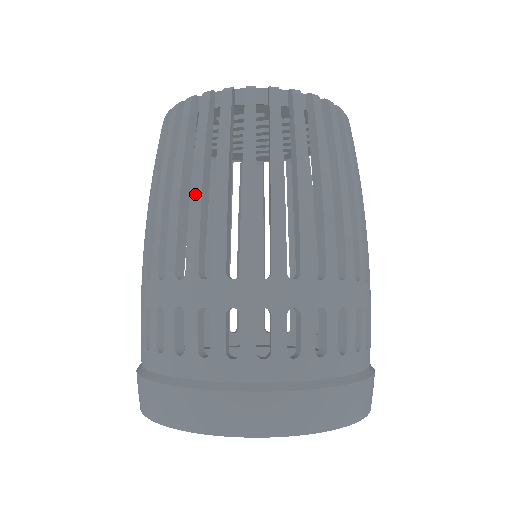
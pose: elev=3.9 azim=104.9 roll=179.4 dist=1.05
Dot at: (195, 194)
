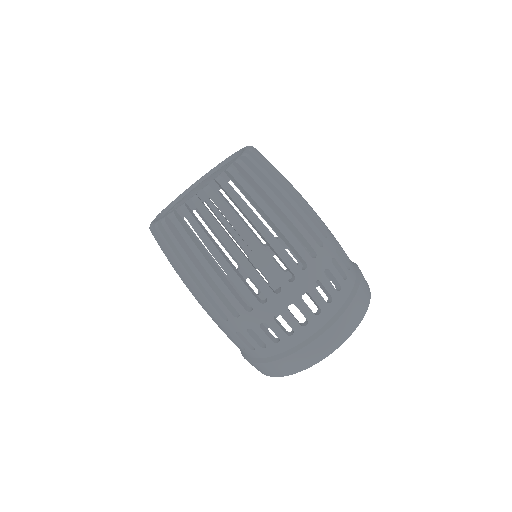
Dot at: (187, 284)
